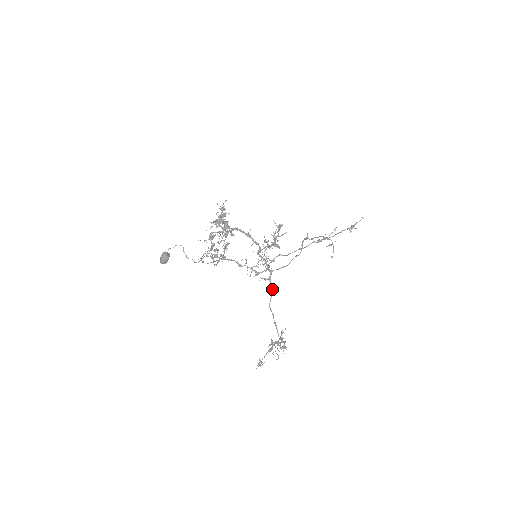
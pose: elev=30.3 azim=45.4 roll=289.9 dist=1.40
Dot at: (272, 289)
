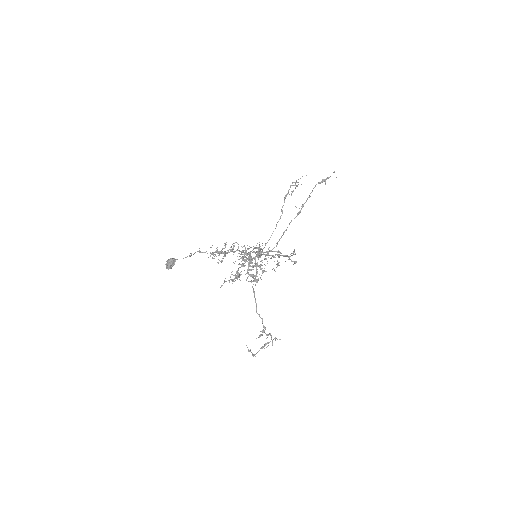
Dot at: occluded
